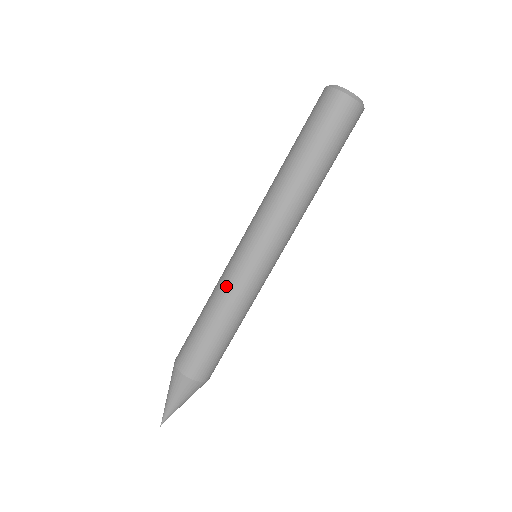
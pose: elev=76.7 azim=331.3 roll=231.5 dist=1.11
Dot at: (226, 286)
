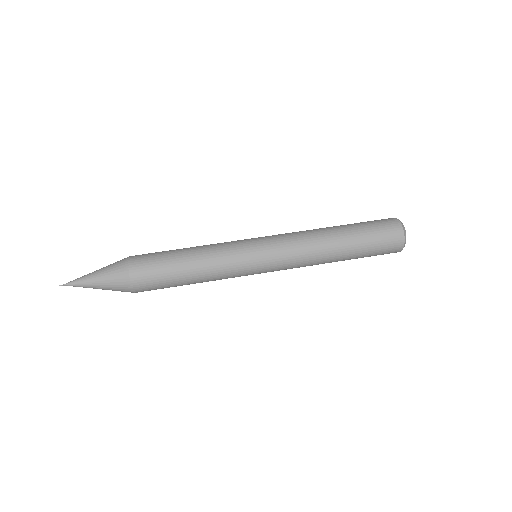
Dot at: (222, 247)
